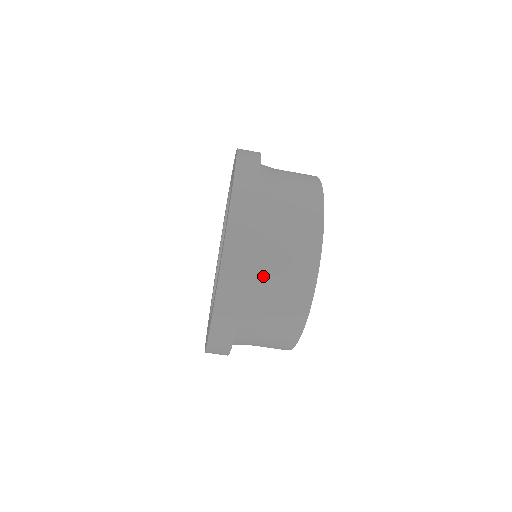
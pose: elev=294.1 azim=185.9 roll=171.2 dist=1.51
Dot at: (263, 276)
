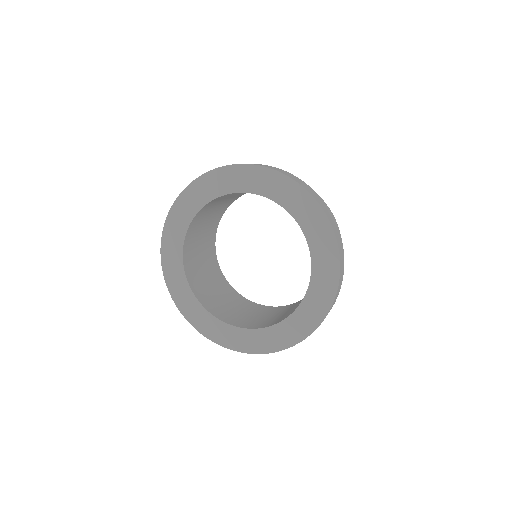
Dot at: occluded
